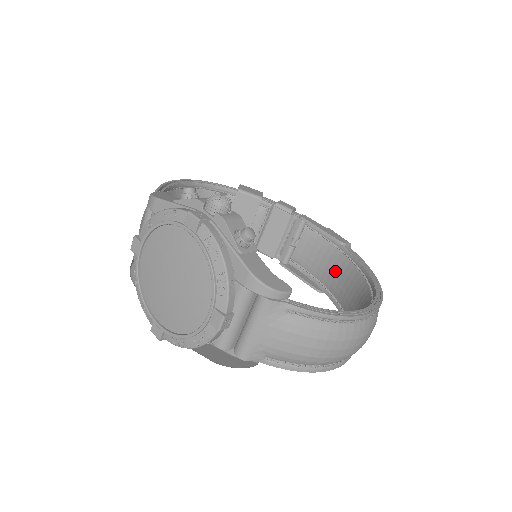
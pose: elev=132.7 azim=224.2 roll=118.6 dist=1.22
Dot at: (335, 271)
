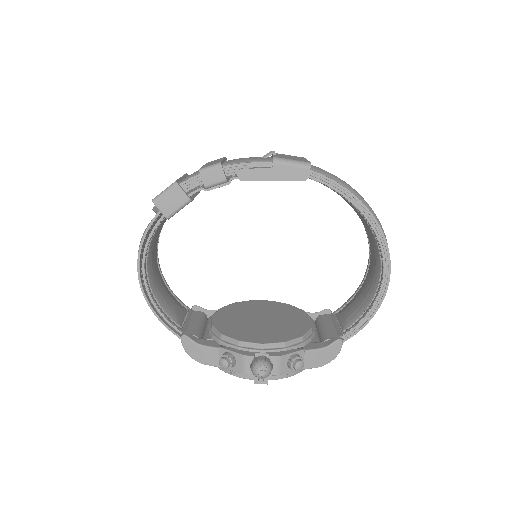
Dot at: occluded
